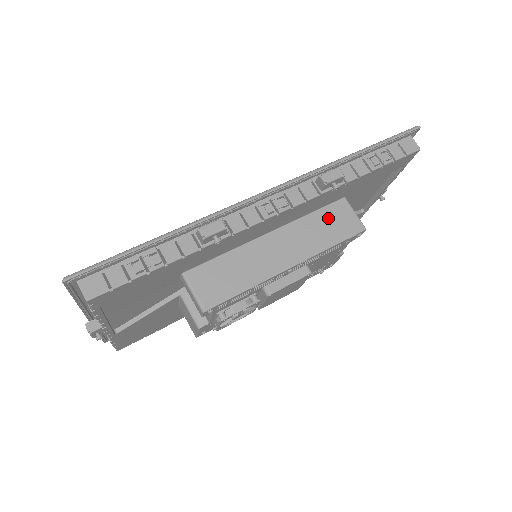
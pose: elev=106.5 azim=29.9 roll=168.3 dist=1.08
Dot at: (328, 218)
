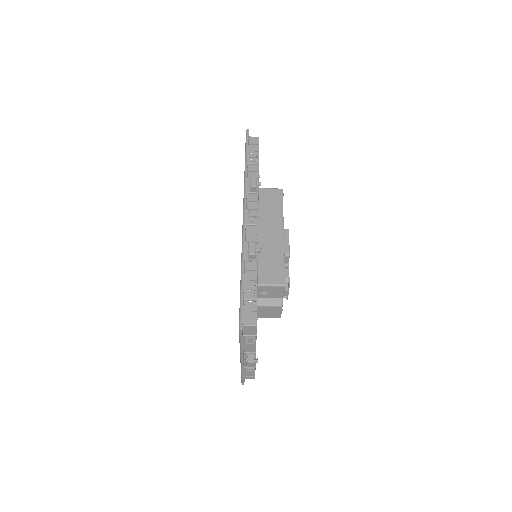
Dot at: (266, 202)
